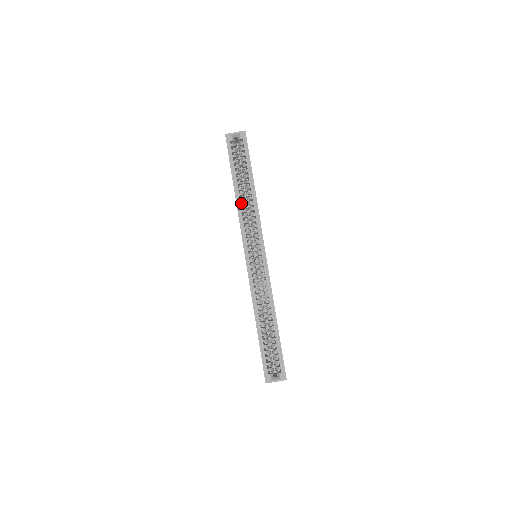
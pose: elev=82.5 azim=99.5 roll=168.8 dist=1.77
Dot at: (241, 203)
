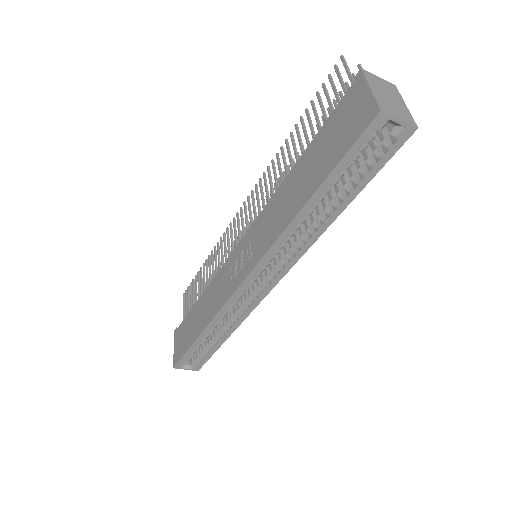
Dot at: occluded
